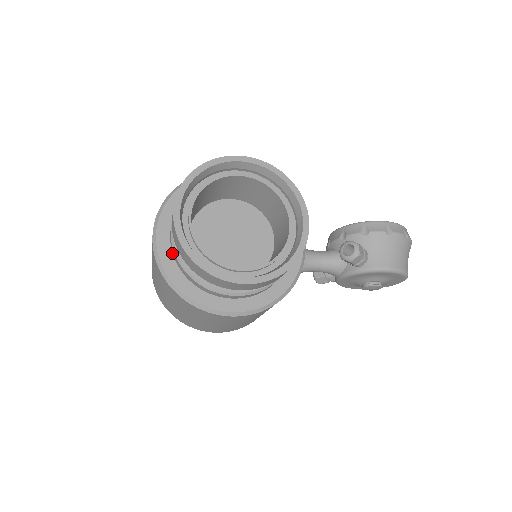
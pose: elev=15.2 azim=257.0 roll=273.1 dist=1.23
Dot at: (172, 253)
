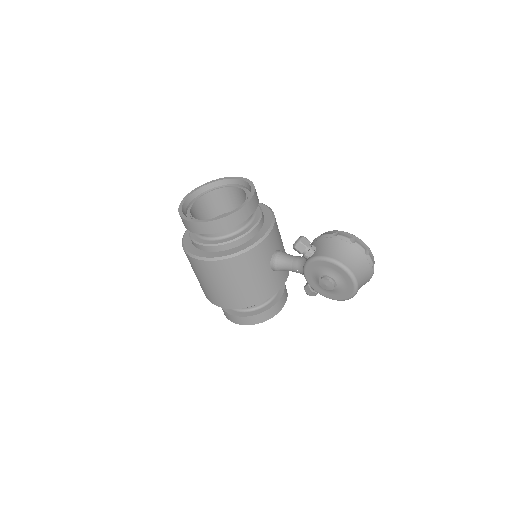
Dot at: occluded
